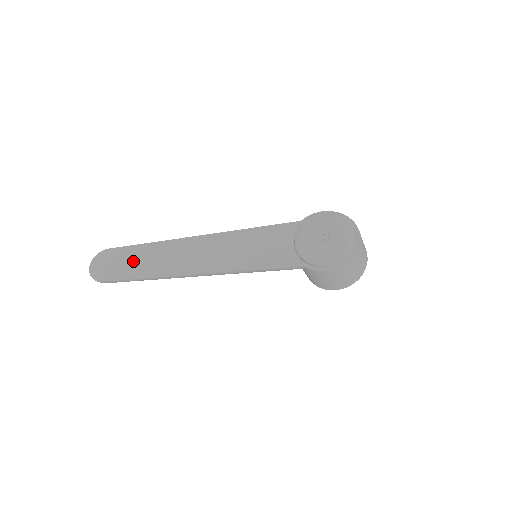
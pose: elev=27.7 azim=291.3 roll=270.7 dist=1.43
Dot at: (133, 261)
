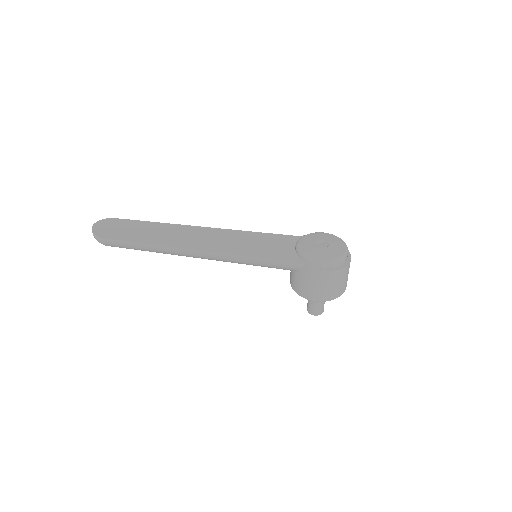
Dot at: (141, 231)
